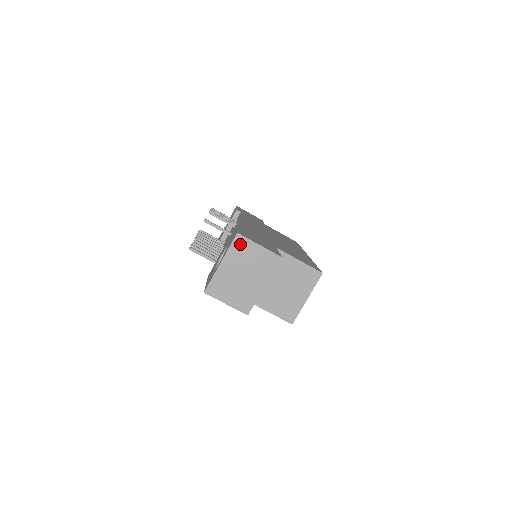
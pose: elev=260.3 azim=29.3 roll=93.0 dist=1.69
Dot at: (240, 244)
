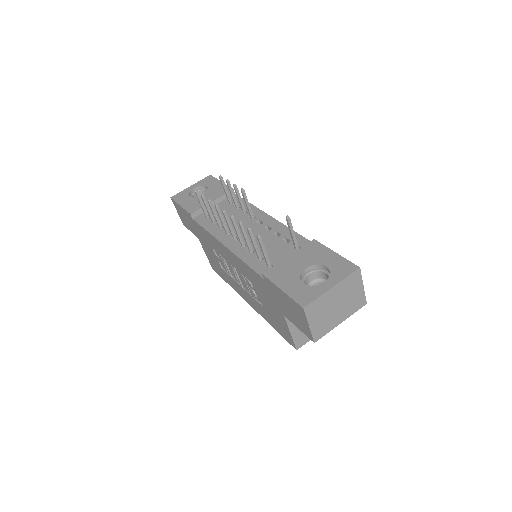
Dot at: (355, 278)
